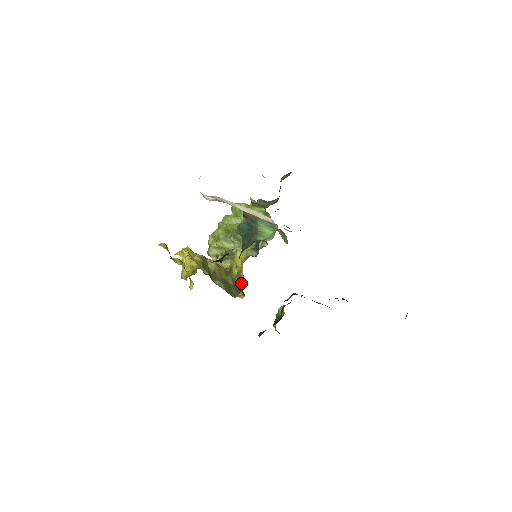
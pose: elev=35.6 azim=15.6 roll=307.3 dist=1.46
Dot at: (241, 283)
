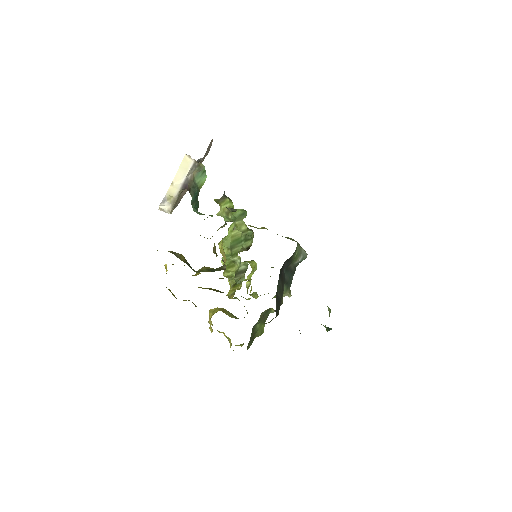
Dot at: (215, 251)
